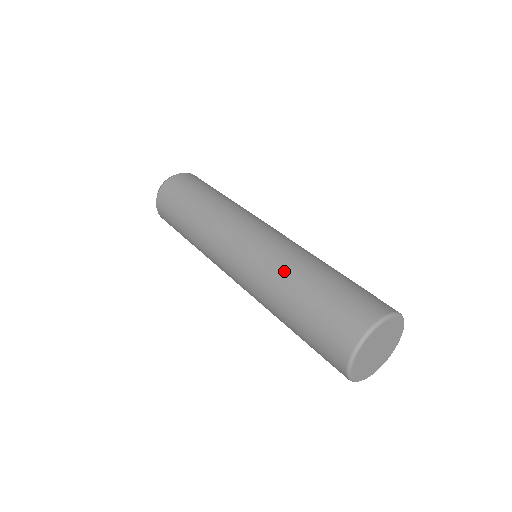
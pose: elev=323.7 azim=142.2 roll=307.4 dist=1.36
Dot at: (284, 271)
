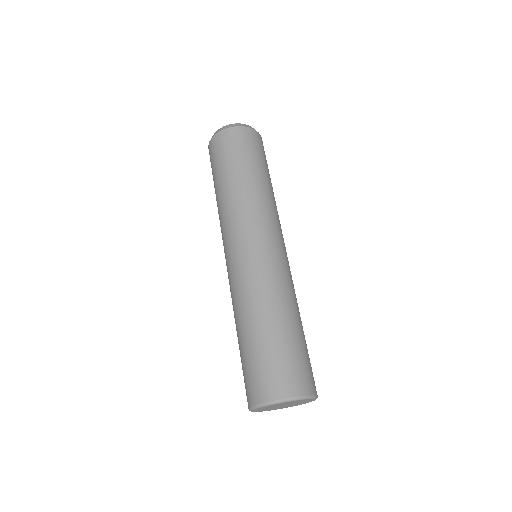
Dot at: (238, 310)
